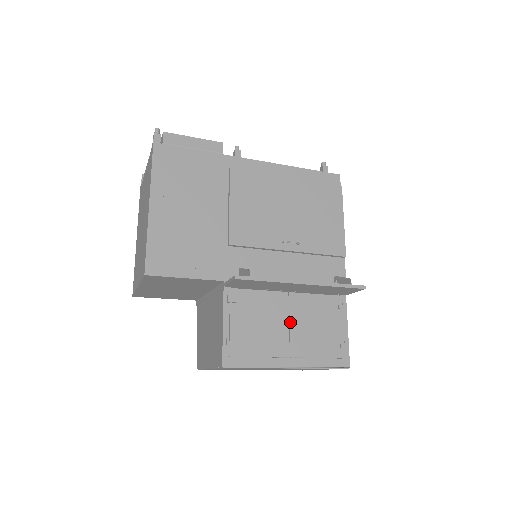
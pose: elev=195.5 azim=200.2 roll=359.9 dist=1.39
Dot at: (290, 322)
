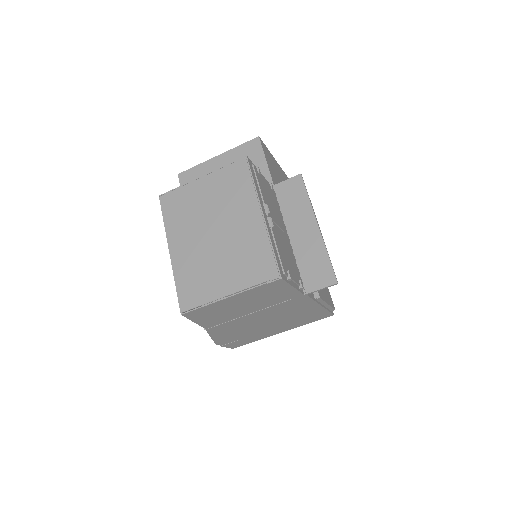
Dot at: (280, 228)
